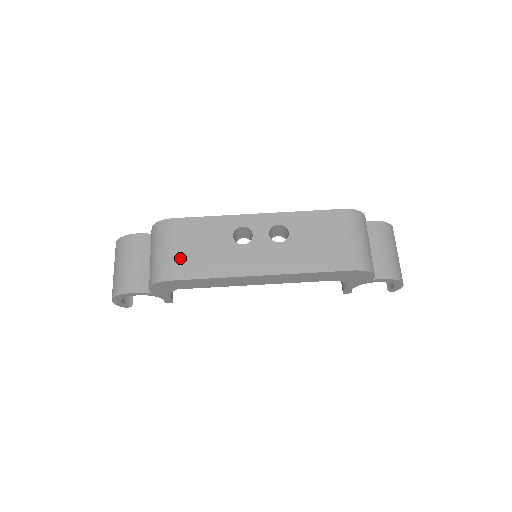
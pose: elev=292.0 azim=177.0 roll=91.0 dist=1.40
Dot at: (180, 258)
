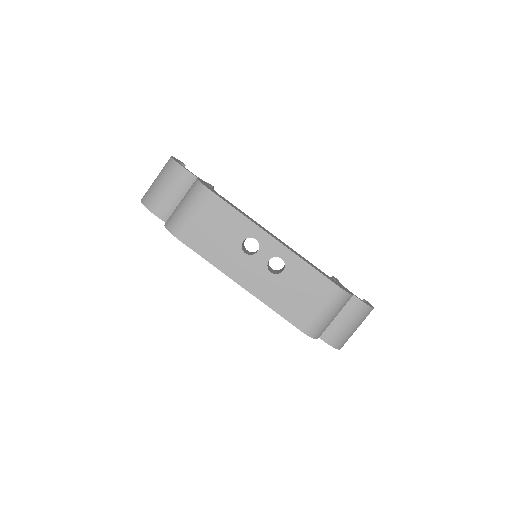
Dot at: (195, 228)
